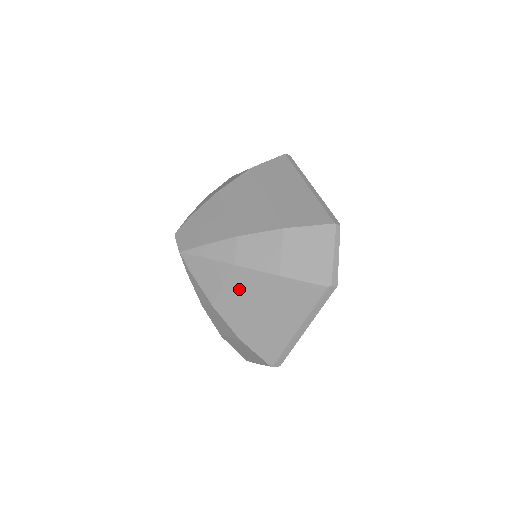
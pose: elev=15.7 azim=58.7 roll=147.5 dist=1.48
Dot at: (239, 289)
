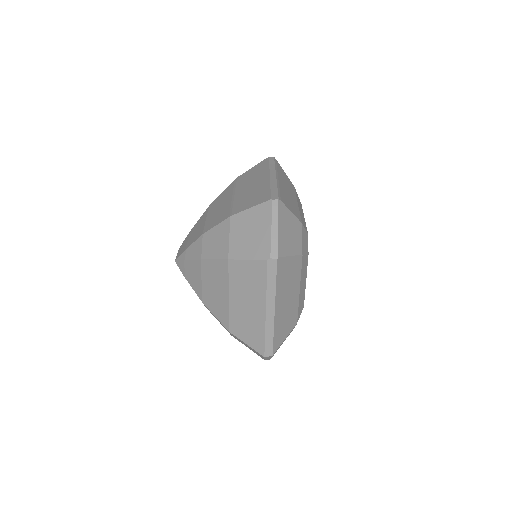
Dot at: (211, 281)
